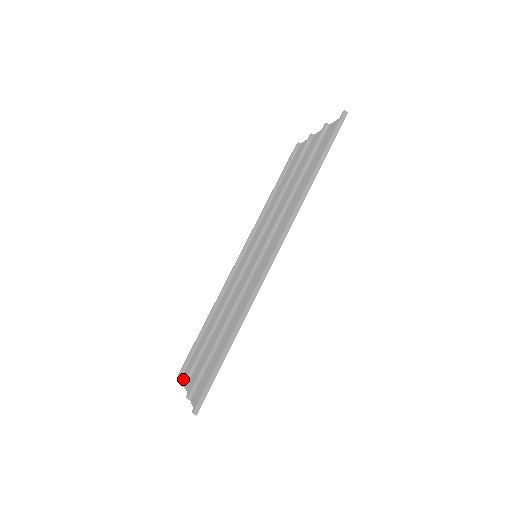
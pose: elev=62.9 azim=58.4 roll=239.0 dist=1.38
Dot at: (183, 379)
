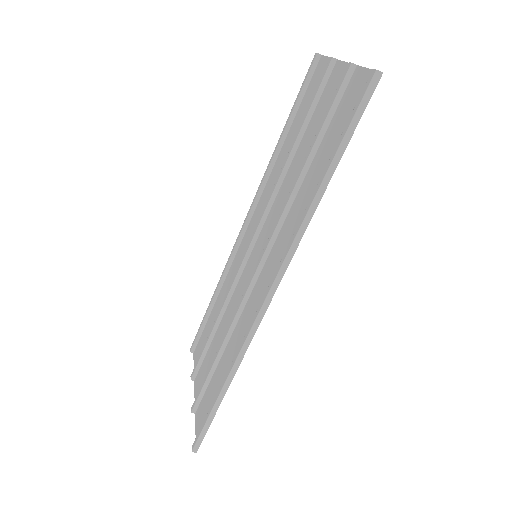
Dot at: (194, 361)
